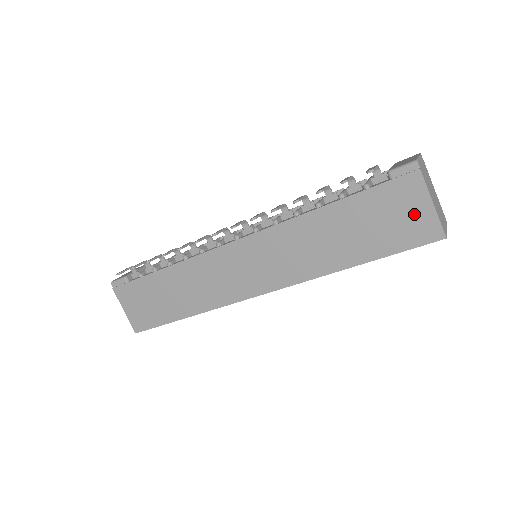
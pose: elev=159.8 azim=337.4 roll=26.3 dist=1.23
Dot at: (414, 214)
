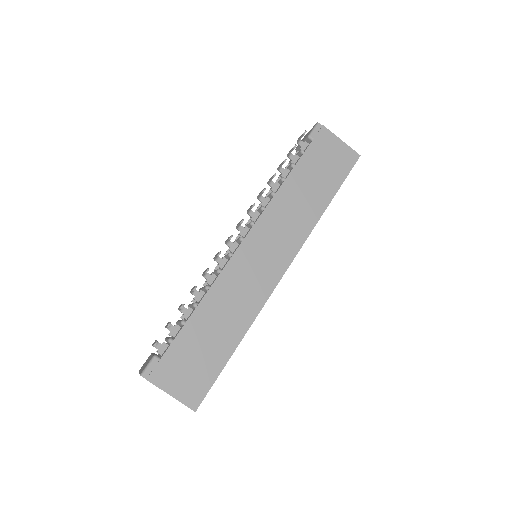
Dot at: (337, 151)
